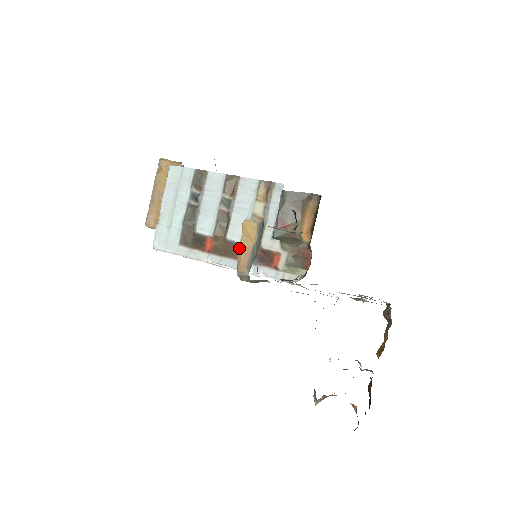
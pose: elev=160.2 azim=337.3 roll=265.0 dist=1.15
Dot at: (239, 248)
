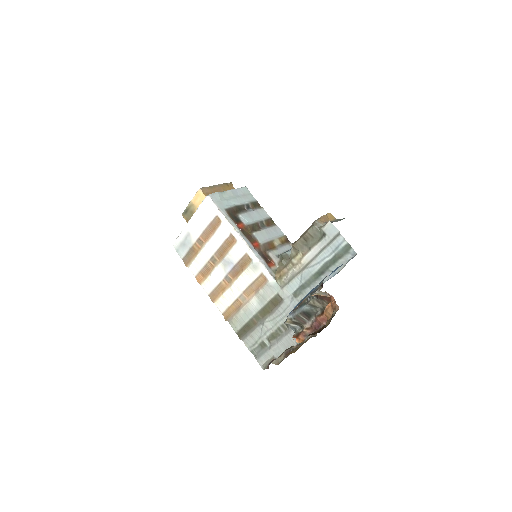
Dot at: (323, 216)
